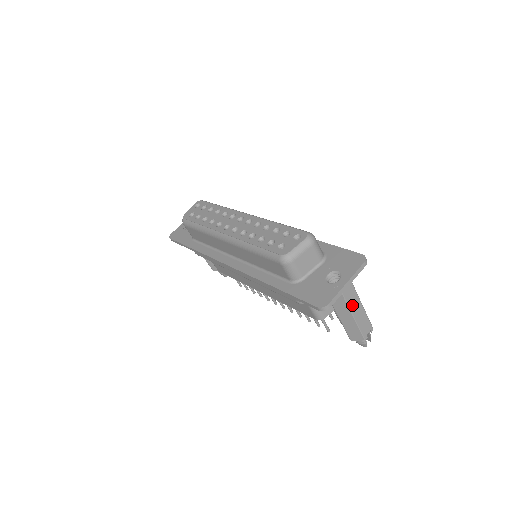
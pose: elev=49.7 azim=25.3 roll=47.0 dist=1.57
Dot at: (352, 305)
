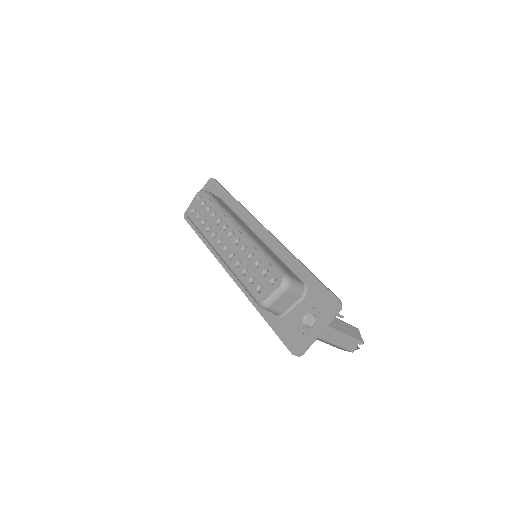
Dot at: (331, 339)
